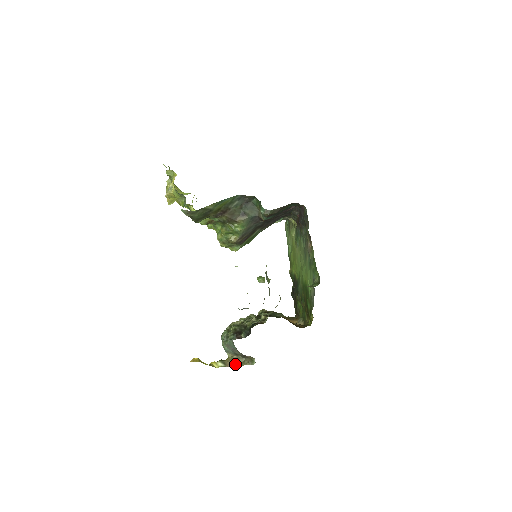
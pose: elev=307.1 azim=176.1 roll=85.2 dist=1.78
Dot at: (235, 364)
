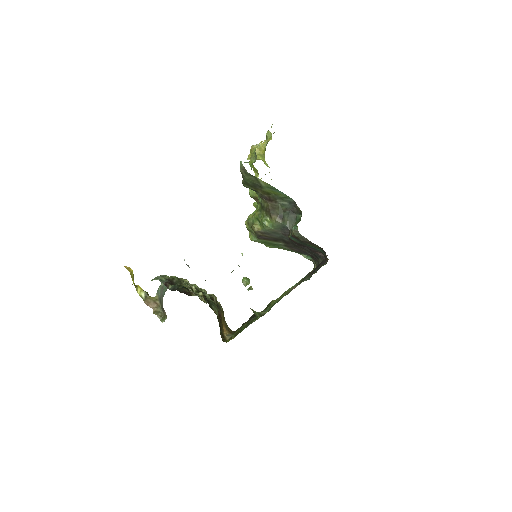
Dot at: (152, 306)
